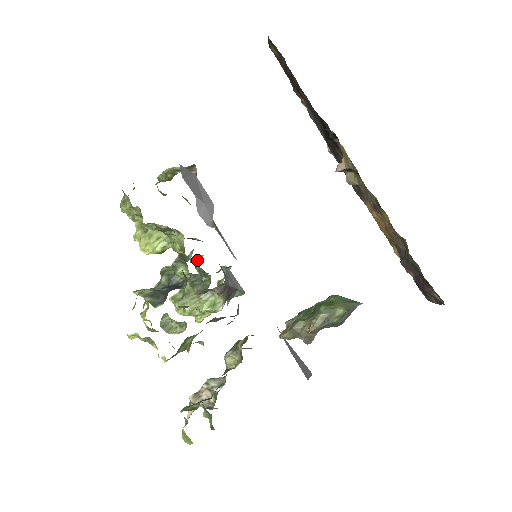
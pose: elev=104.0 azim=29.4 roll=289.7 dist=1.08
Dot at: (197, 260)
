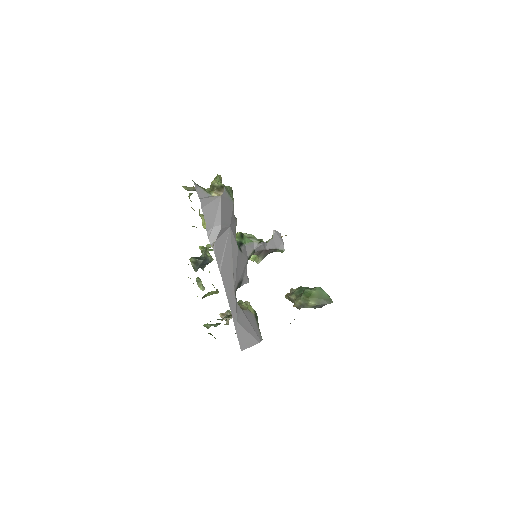
Dot at: occluded
